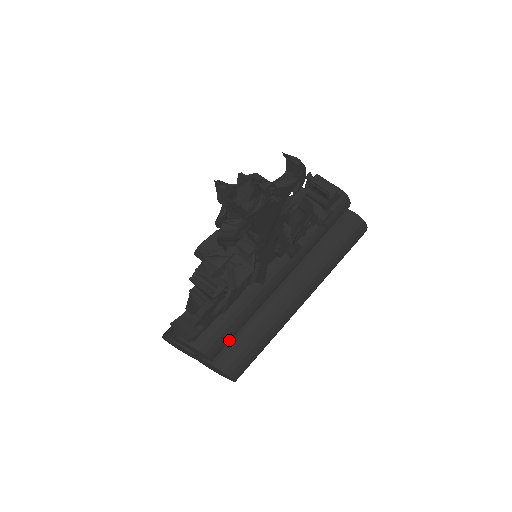
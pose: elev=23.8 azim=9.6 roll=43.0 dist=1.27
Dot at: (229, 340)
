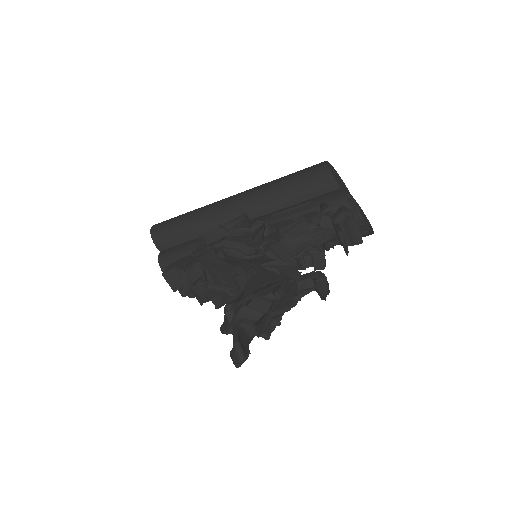
Dot at: occluded
